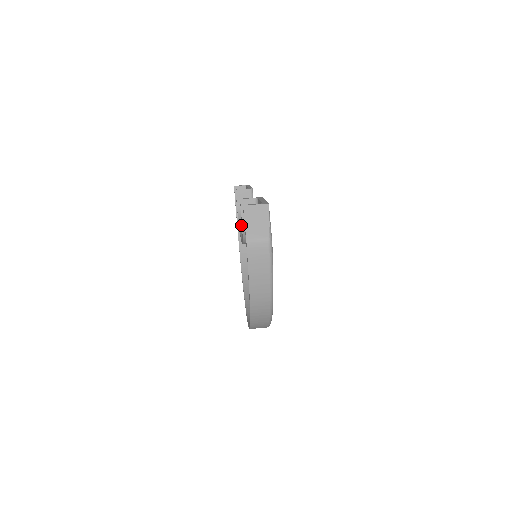
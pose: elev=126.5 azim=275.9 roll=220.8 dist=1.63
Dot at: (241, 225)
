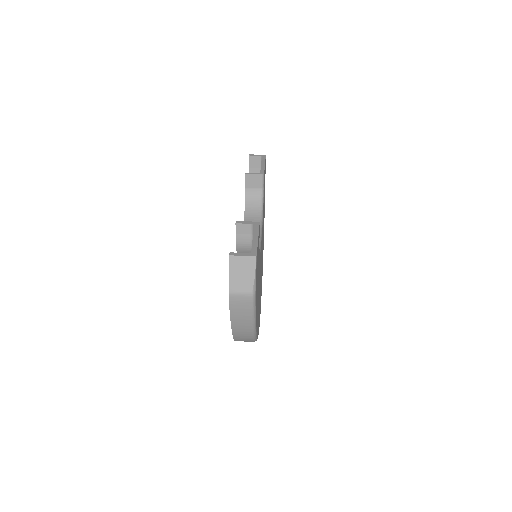
Dot at: (246, 215)
